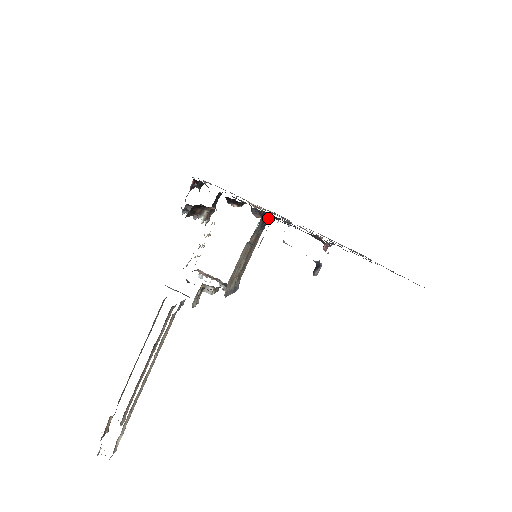
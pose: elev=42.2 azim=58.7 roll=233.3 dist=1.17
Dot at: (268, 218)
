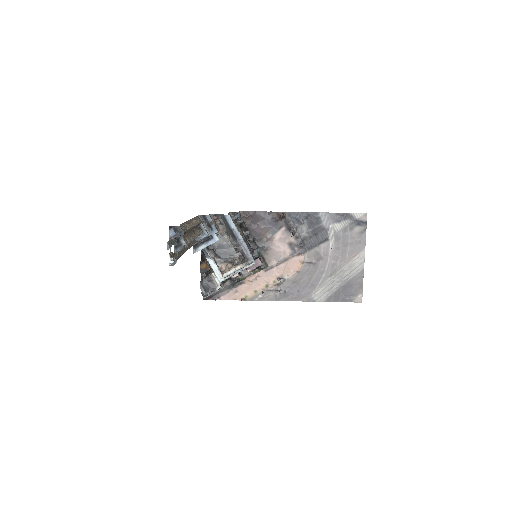
Dot at: (240, 221)
